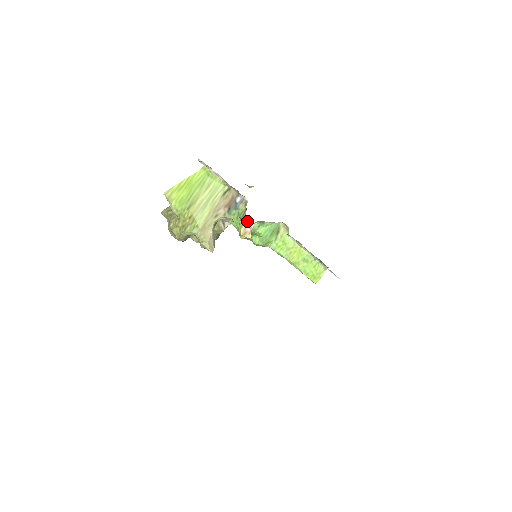
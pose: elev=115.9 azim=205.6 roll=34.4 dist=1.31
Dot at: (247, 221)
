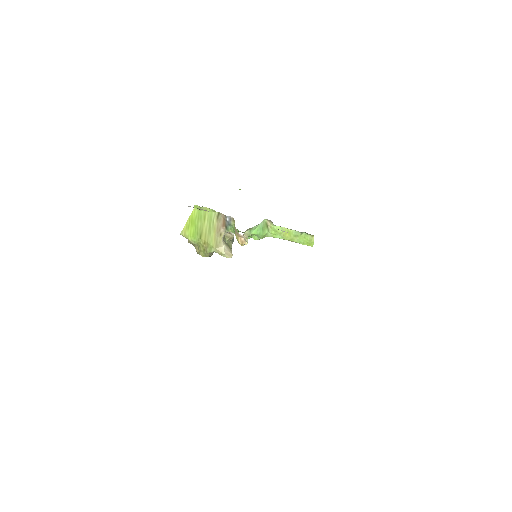
Dot at: (239, 235)
